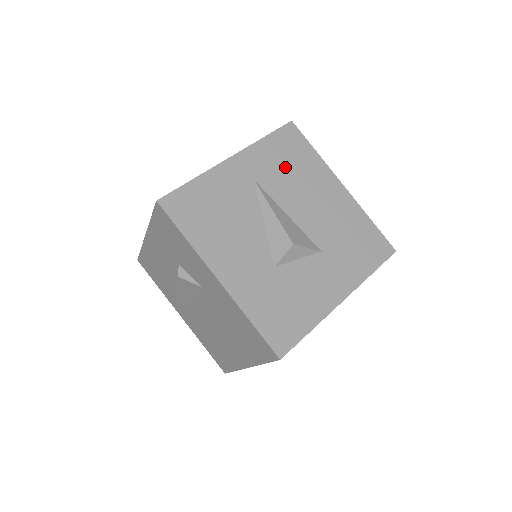
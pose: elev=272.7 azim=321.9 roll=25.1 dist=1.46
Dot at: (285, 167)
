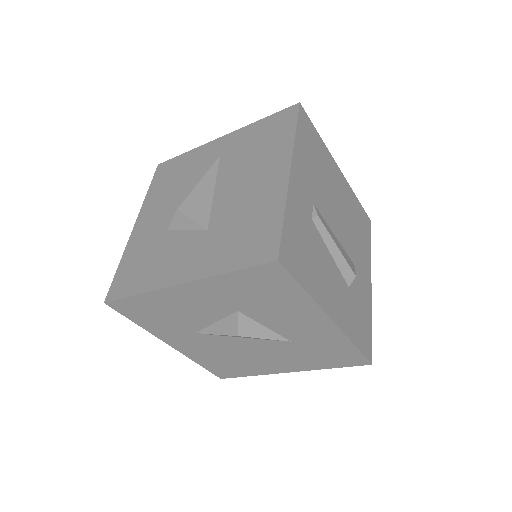
Dot at: (253, 147)
